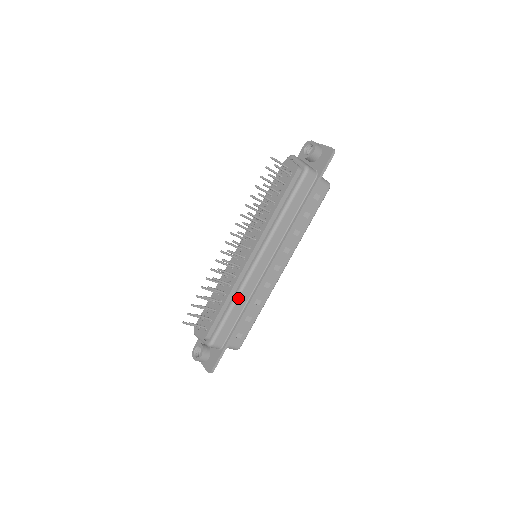
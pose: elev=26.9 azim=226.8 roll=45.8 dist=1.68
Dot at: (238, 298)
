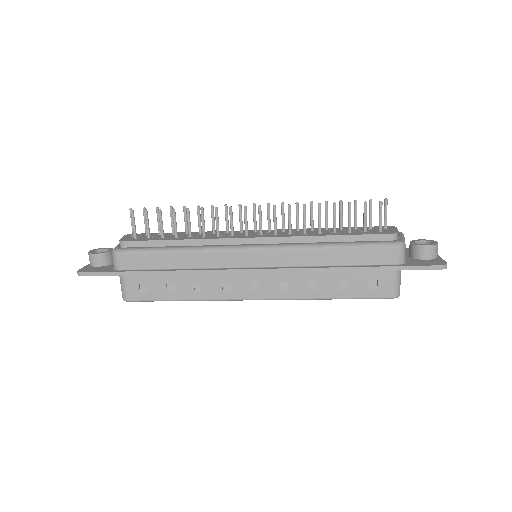
Dot at: (191, 251)
